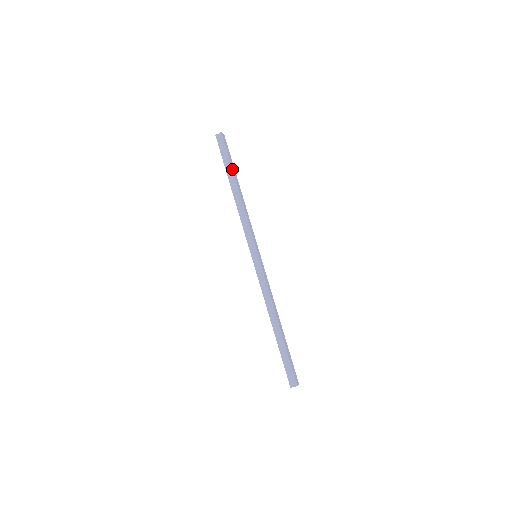
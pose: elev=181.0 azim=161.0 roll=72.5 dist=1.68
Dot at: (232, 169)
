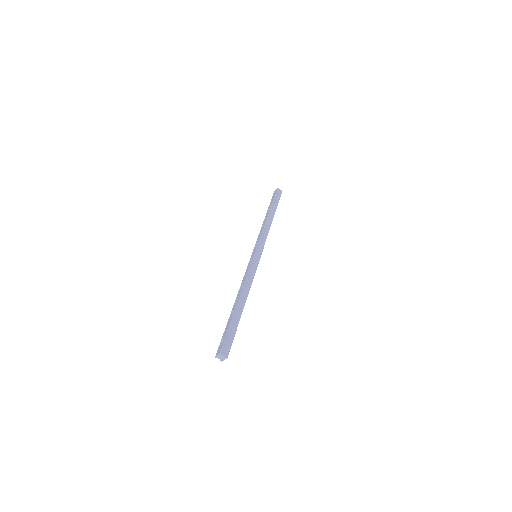
Dot at: occluded
